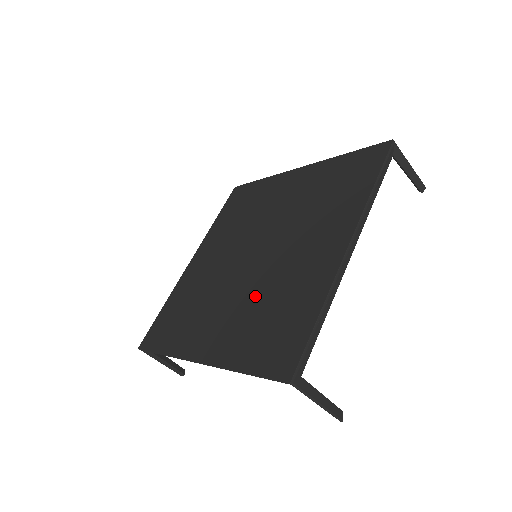
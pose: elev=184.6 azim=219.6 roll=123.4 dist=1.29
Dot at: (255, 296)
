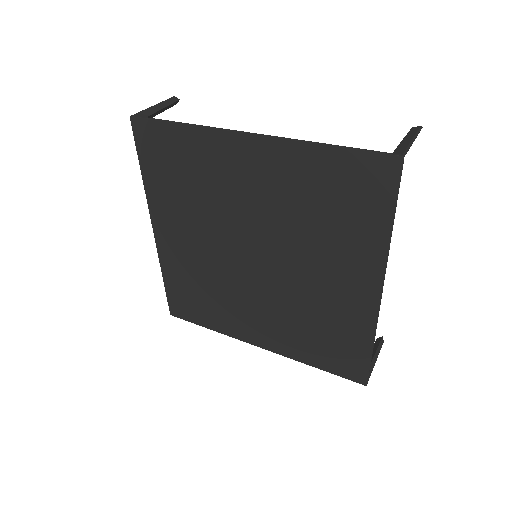
Dot at: (289, 310)
